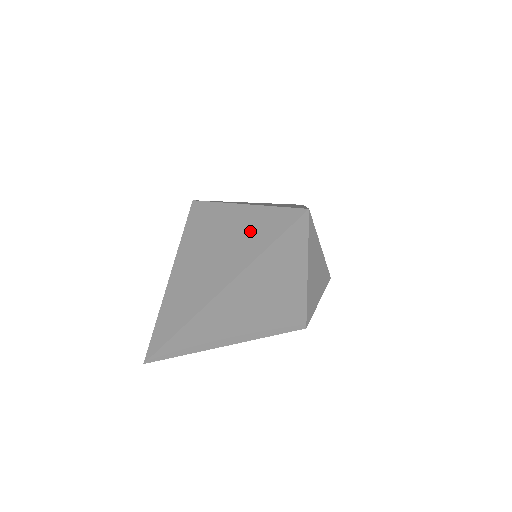
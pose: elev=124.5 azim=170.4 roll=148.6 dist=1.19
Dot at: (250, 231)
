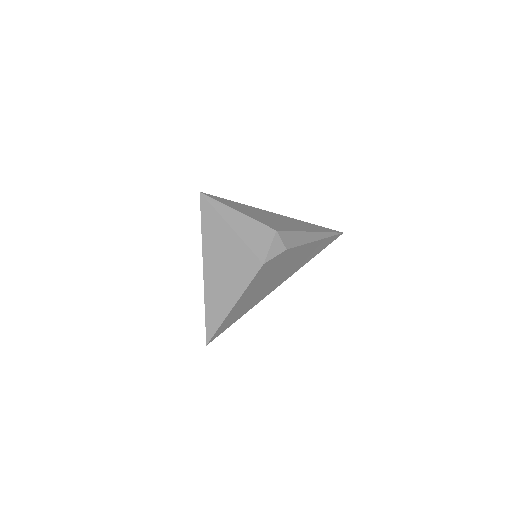
Dot at: occluded
